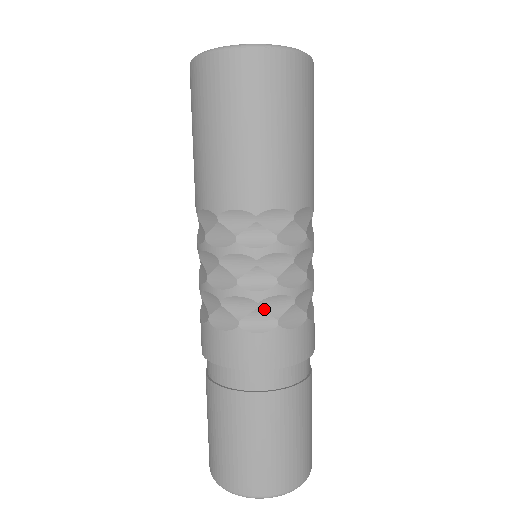
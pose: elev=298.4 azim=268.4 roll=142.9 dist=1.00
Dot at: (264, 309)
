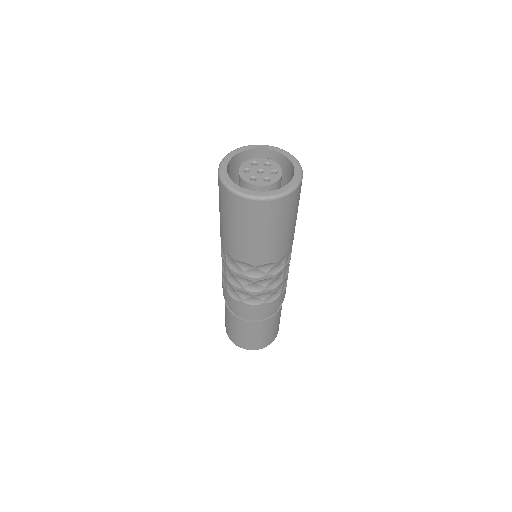
Dot at: (257, 297)
